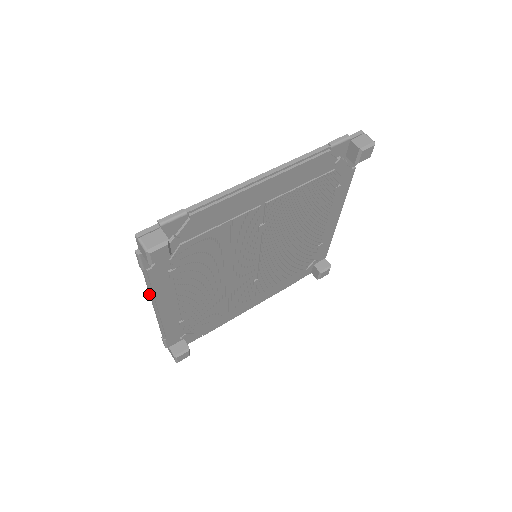
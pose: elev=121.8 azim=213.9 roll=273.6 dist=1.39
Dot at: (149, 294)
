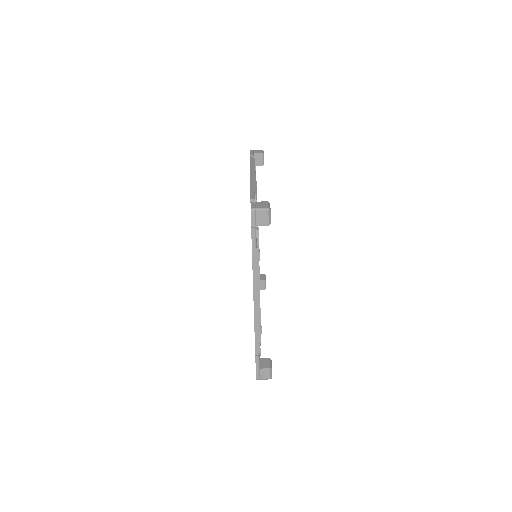
Dot at: (253, 287)
